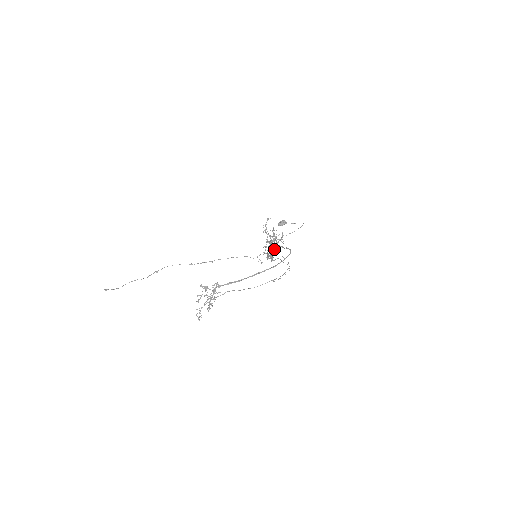
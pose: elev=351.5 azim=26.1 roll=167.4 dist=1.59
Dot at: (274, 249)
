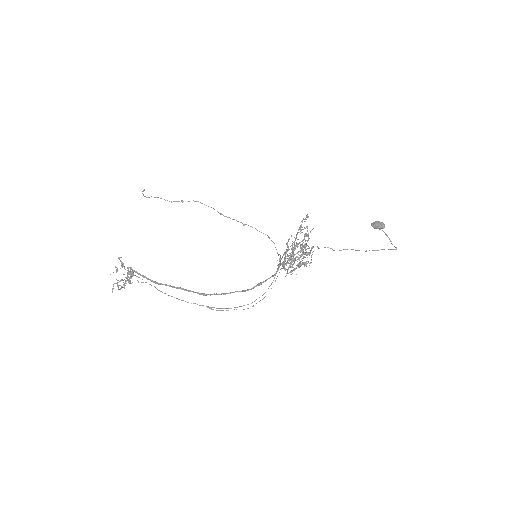
Dot at: (282, 262)
